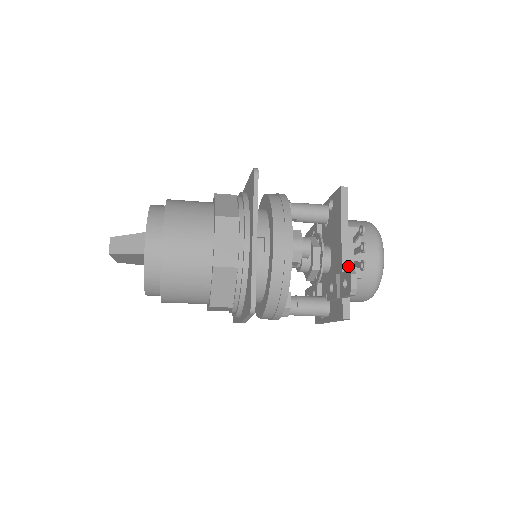
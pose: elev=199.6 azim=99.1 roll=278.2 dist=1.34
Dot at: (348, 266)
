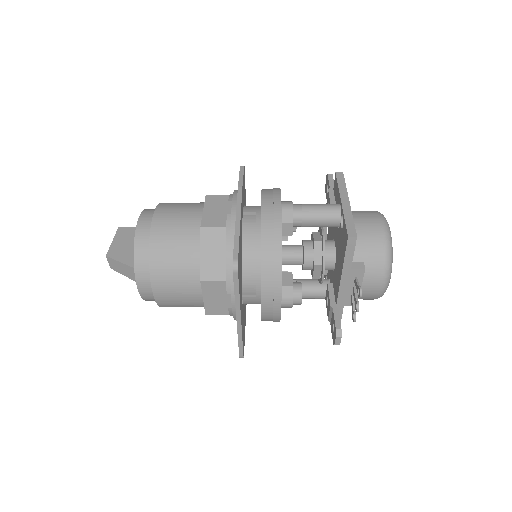
Dot at: (344, 301)
